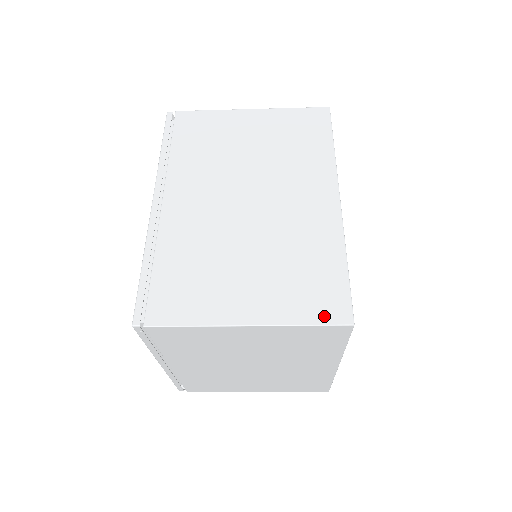
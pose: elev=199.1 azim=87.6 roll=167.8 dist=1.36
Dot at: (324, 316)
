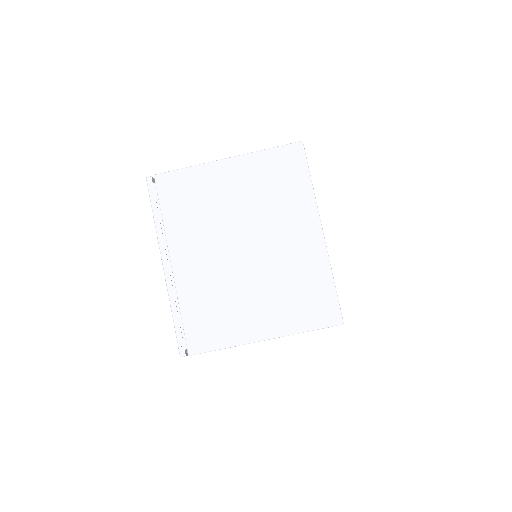
Dot at: occluded
